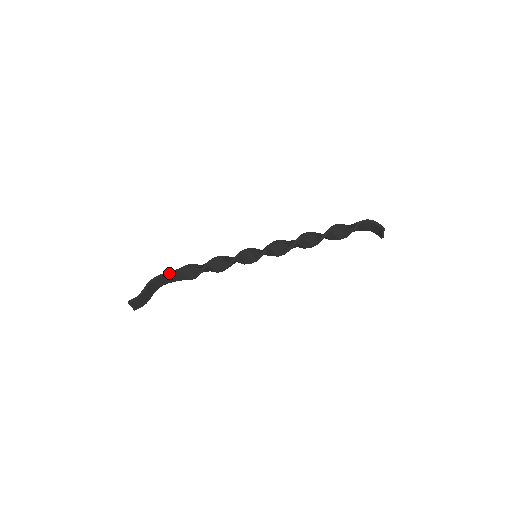
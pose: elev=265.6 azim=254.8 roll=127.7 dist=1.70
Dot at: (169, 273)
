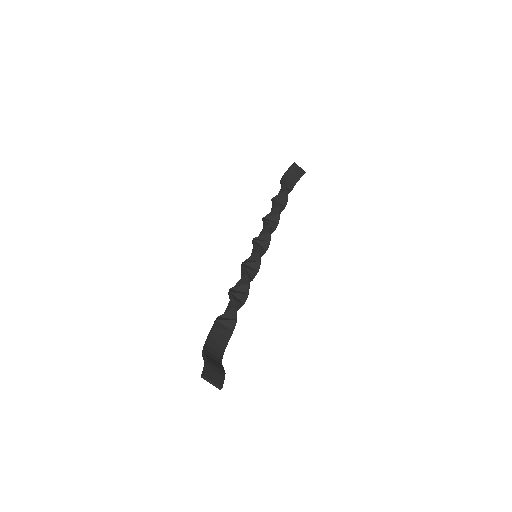
Dot at: (210, 332)
